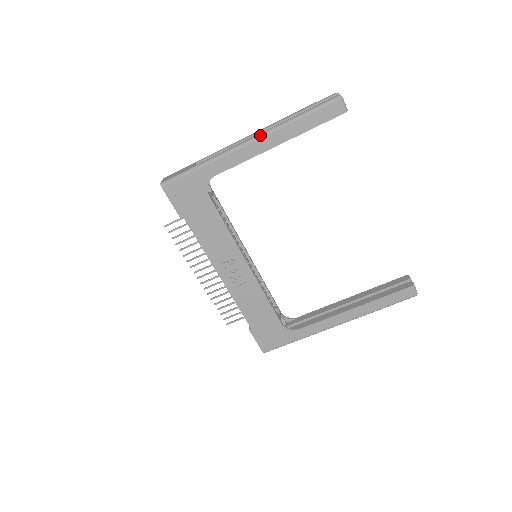
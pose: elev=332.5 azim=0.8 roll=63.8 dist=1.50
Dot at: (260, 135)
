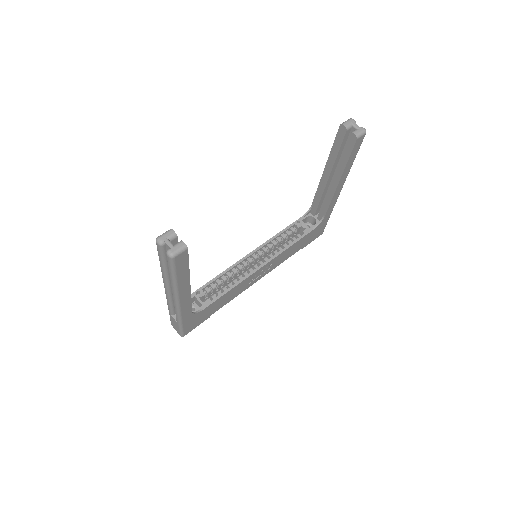
Dot at: (176, 299)
